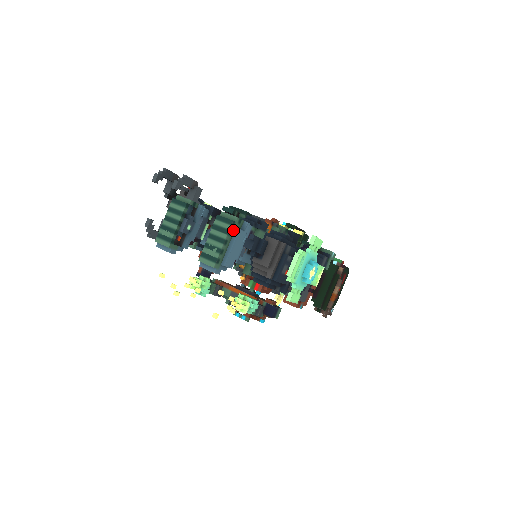
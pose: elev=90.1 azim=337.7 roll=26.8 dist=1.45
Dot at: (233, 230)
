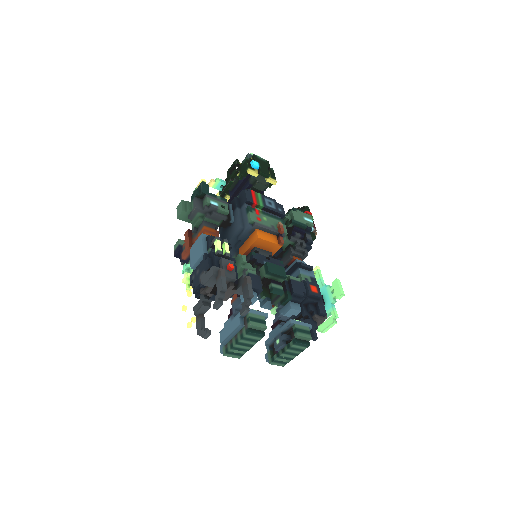
Dot at: occluded
